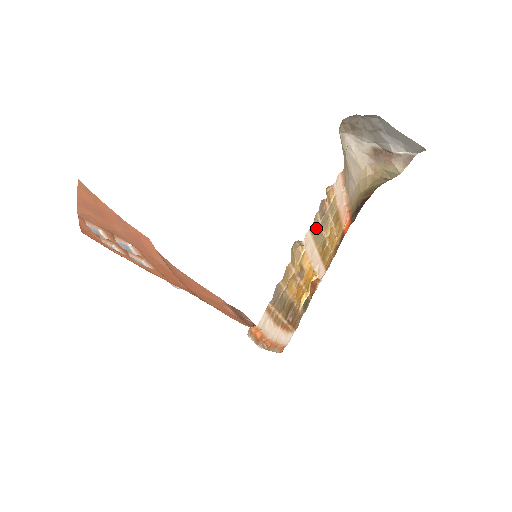
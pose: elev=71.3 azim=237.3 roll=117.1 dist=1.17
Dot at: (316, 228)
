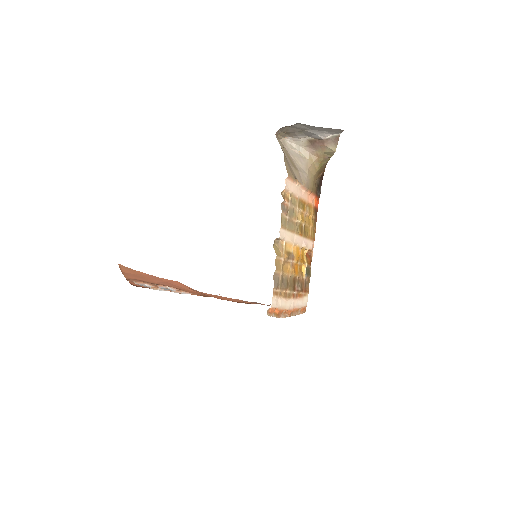
Dot at: (286, 223)
